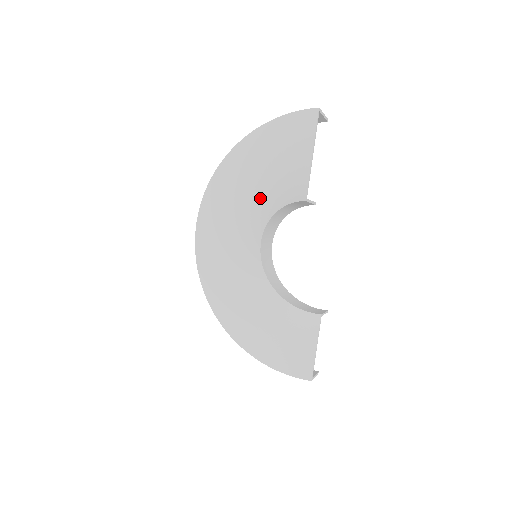
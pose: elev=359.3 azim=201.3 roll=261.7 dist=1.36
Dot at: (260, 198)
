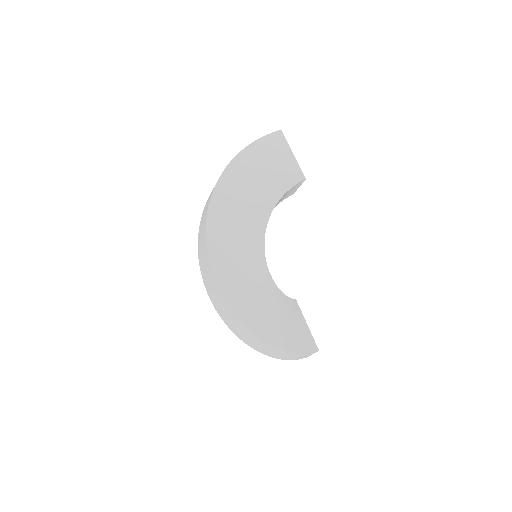
Dot at: (260, 198)
